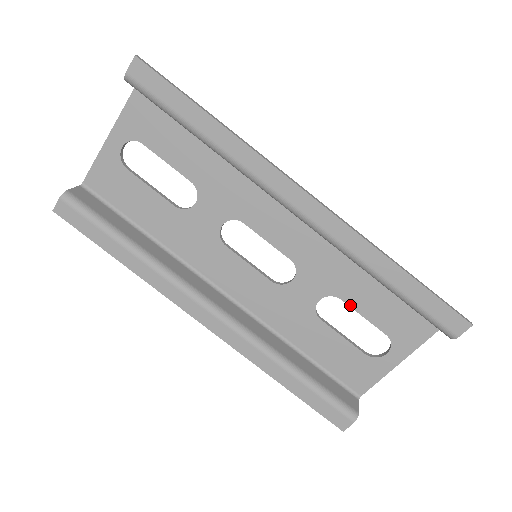
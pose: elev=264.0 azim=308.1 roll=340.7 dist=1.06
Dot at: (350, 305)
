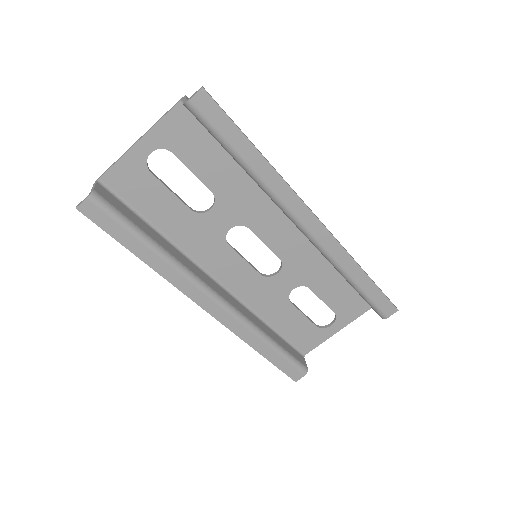
Dot at: (315, 293)
